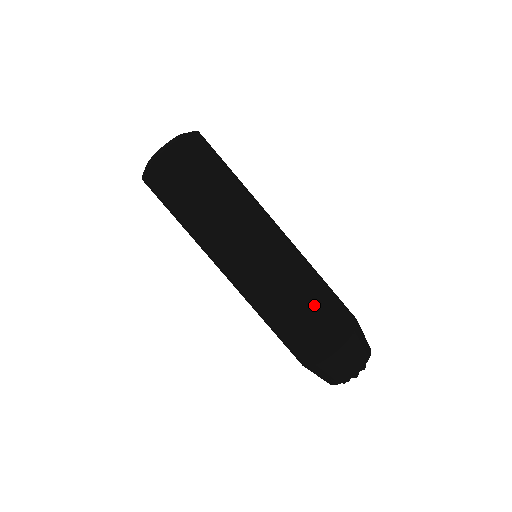
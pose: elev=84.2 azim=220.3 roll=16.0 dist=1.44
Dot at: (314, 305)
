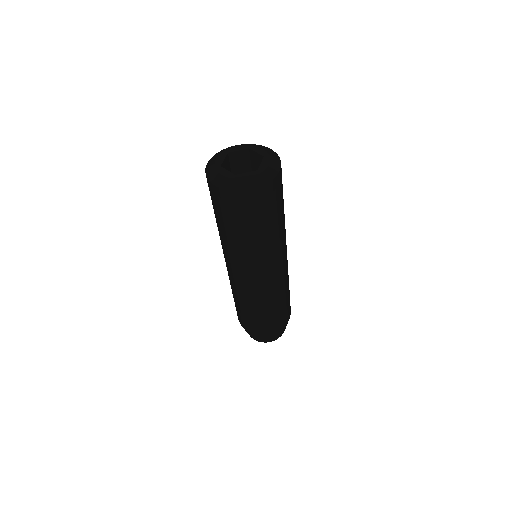
Dot at: (283, 305)
